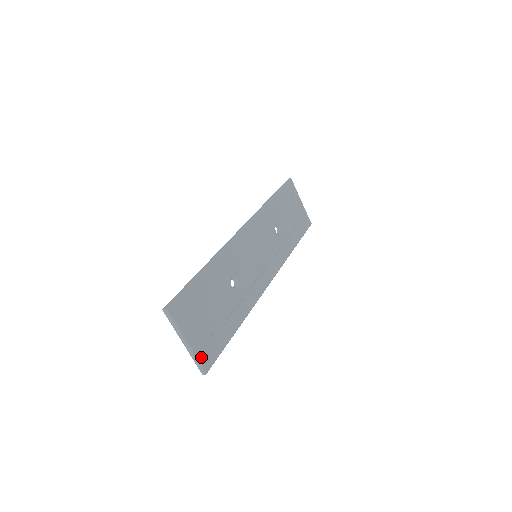
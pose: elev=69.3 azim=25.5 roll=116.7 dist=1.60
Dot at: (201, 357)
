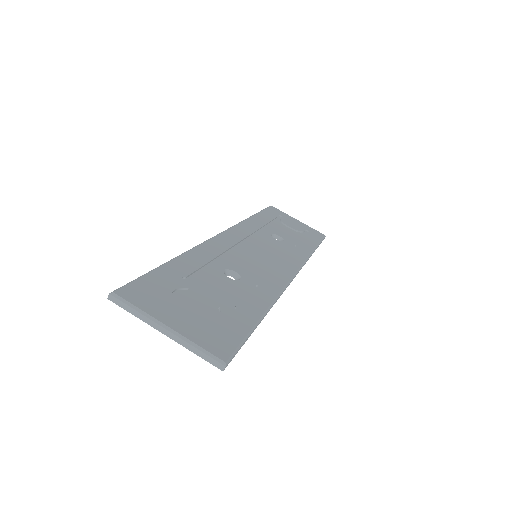
Dot at: (204, 344)
